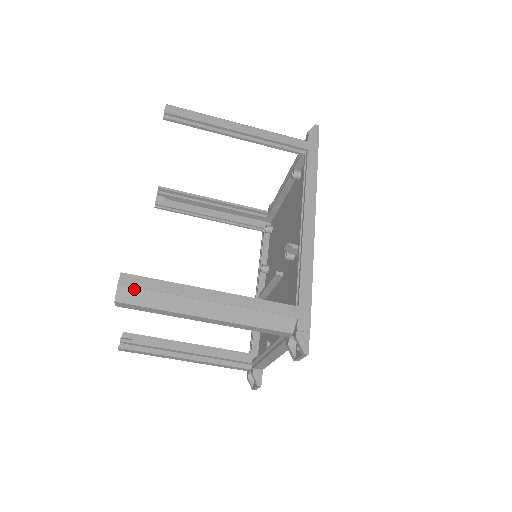
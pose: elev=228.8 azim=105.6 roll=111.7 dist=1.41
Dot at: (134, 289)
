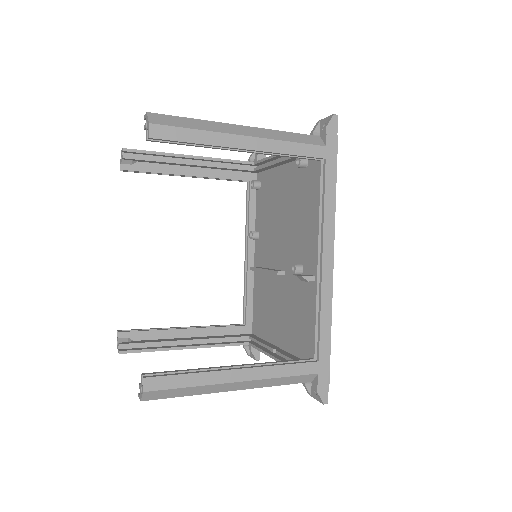
Dot at: (161, 391)
